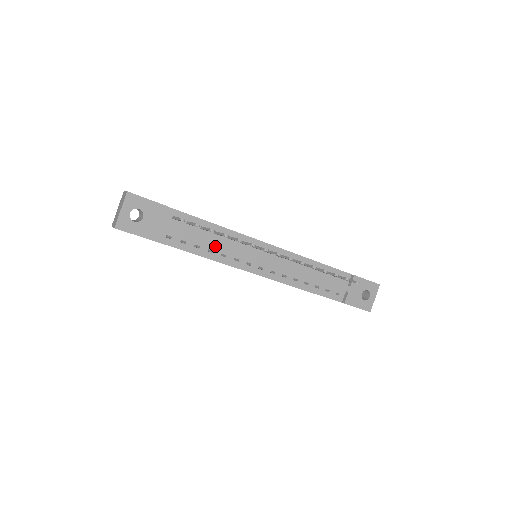
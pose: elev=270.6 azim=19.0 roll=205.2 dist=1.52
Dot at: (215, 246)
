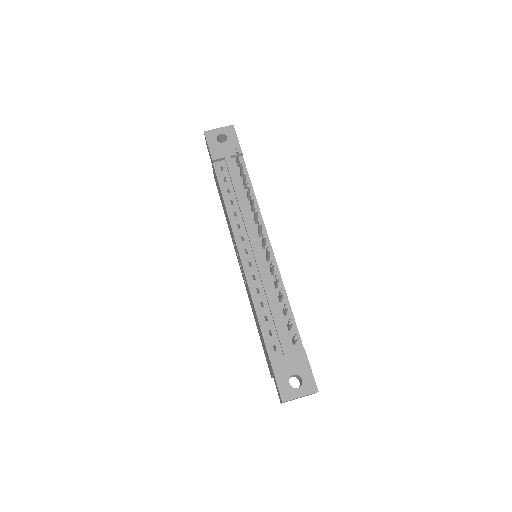
Dot at: (238, 203)
